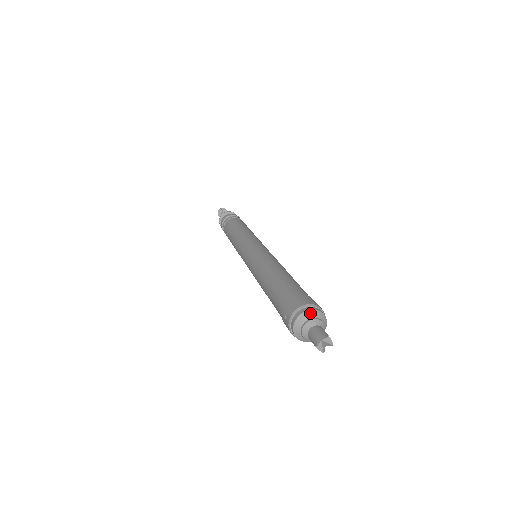
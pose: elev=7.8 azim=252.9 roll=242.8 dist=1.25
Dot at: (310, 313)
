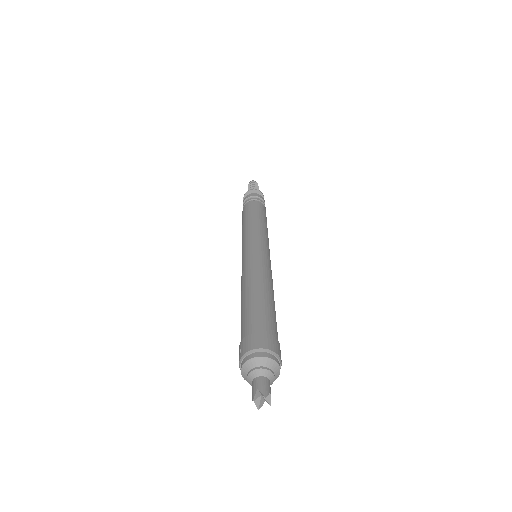
Dot at: (263, 360)
